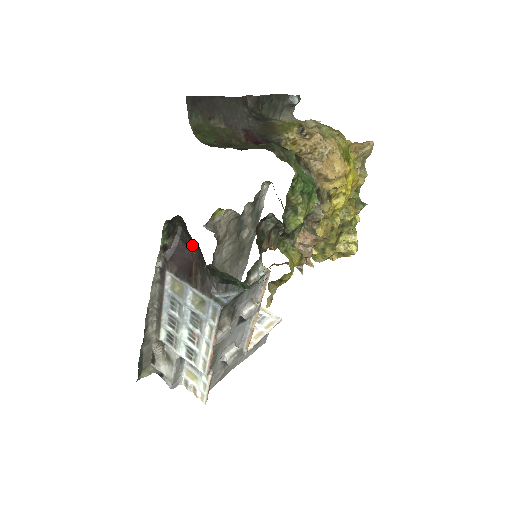
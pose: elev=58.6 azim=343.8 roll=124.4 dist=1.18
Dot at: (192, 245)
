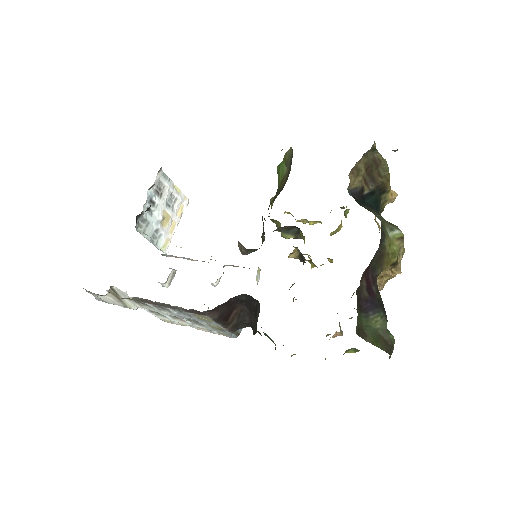
Dot at: (243, 303)
